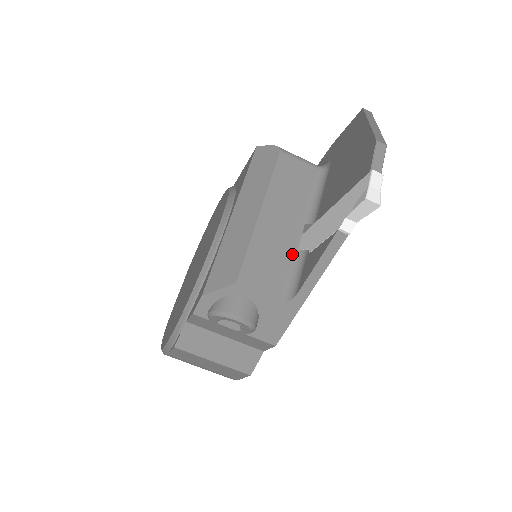
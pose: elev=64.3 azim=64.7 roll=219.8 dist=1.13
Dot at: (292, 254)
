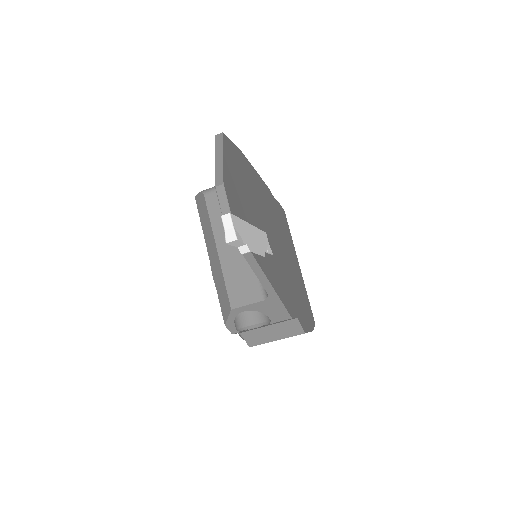
Dot at: occluded
